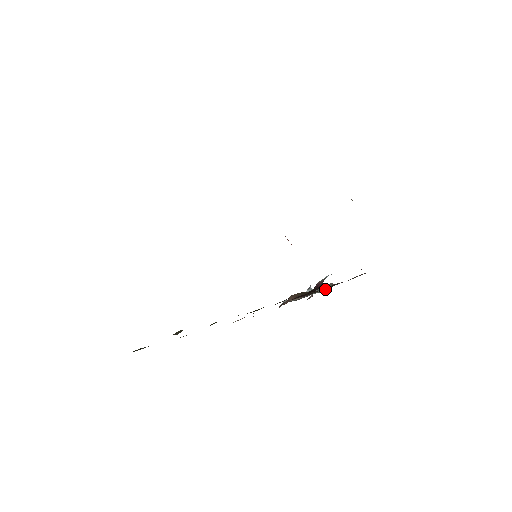
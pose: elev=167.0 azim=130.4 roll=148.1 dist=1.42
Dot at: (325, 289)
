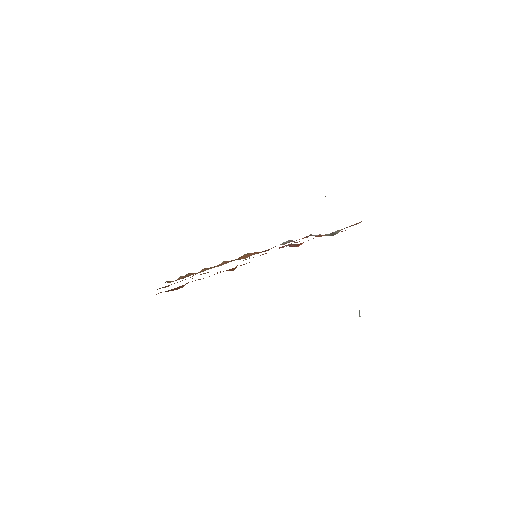
Dot at: occluded
